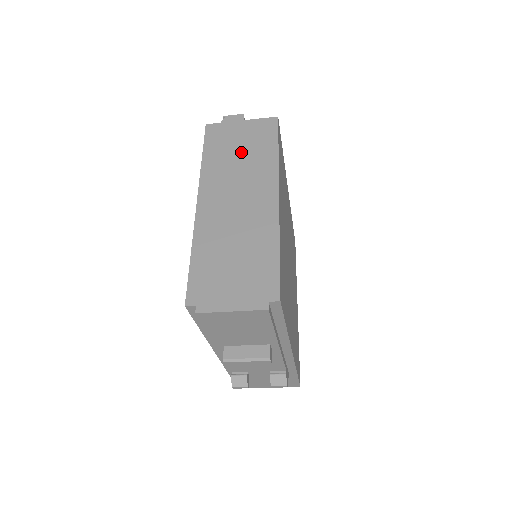
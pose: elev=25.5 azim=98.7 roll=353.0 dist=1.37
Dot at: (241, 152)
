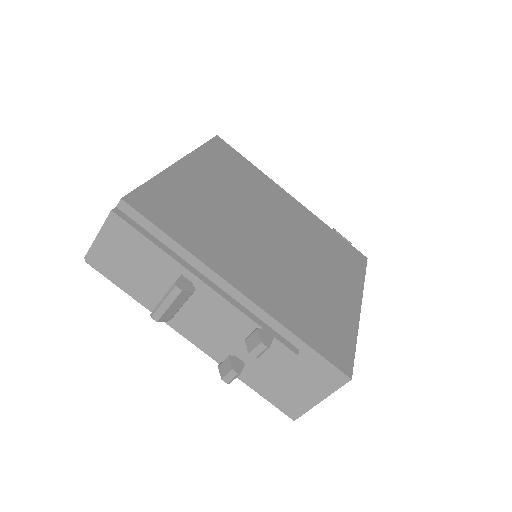
Dot at: occluded
